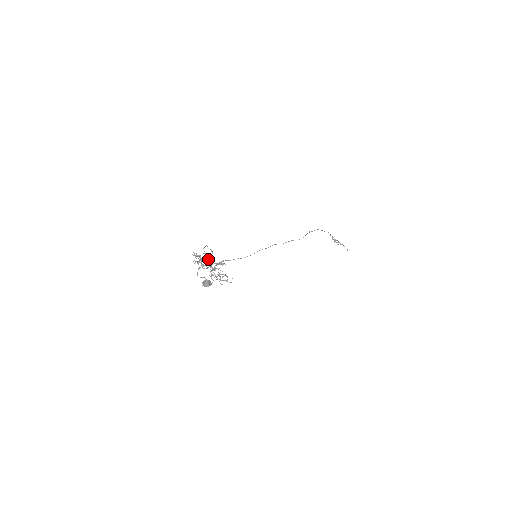
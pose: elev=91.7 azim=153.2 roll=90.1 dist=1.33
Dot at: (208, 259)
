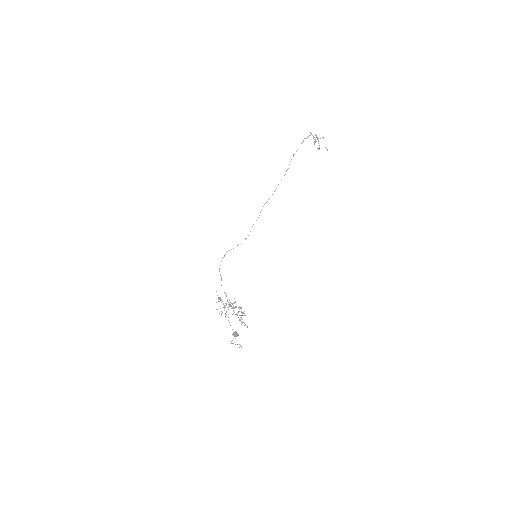
Dot at: occluded
